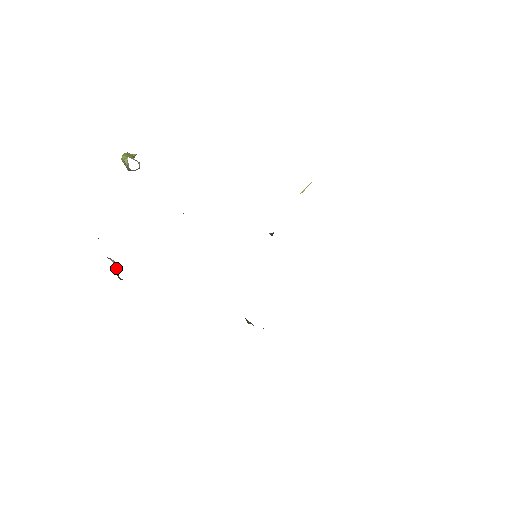
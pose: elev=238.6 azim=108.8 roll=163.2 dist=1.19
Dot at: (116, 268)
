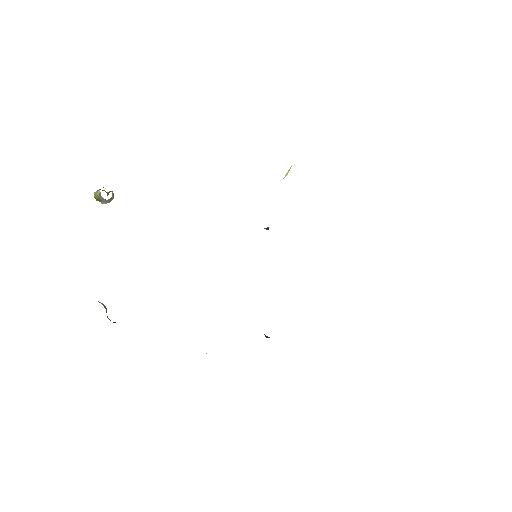
Dot at: occluded
